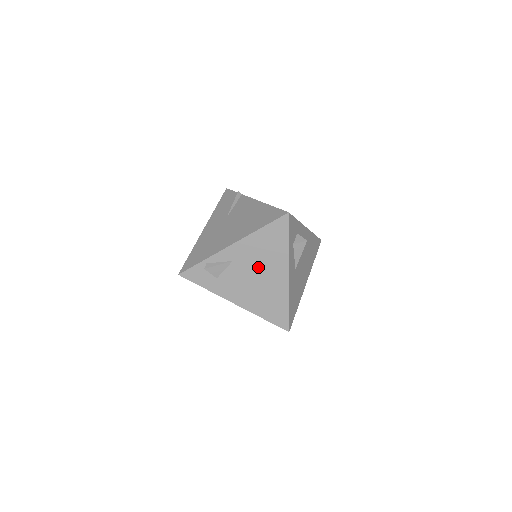
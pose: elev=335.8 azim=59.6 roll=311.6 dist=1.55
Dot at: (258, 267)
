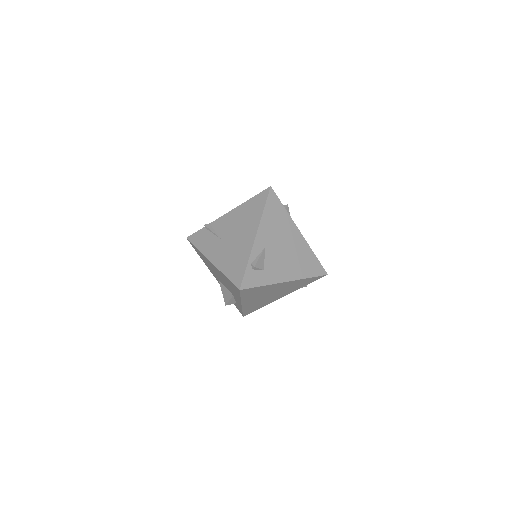
Dot at: (281, 240)
